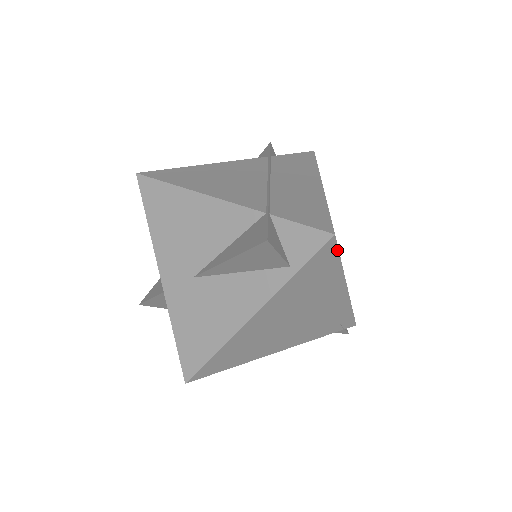
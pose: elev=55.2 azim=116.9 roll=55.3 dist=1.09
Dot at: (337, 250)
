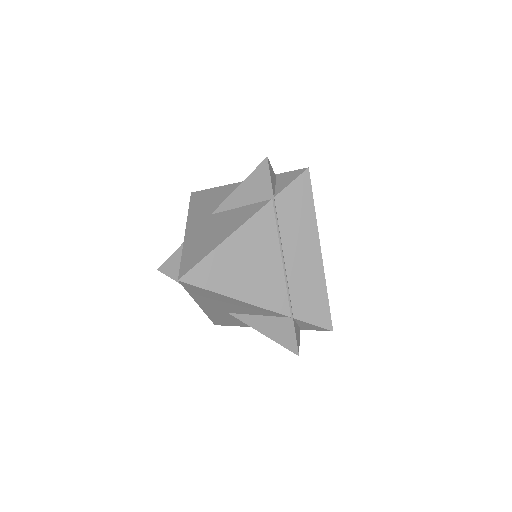
Dot at: occluded
